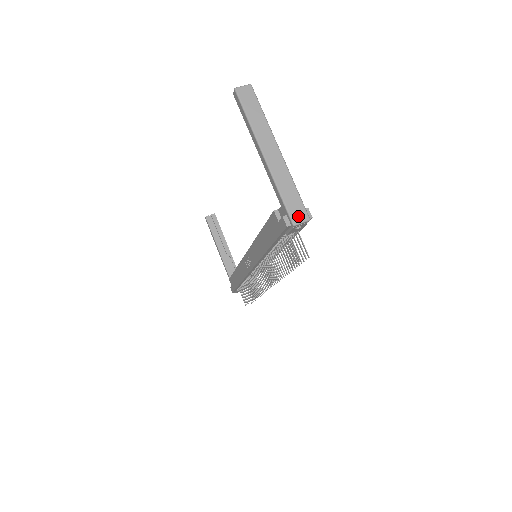
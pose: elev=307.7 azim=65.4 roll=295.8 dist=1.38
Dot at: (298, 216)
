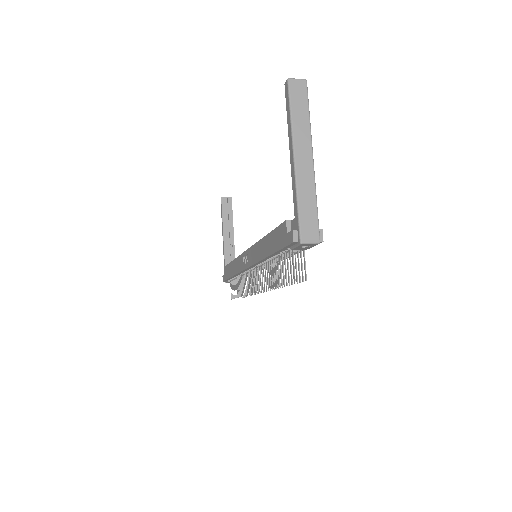
Dot at: (309, 235)
